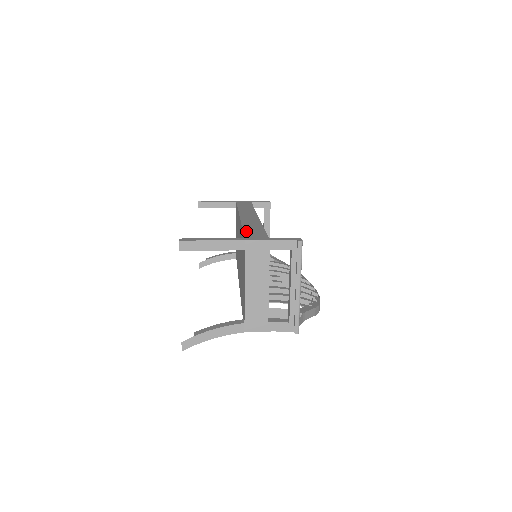
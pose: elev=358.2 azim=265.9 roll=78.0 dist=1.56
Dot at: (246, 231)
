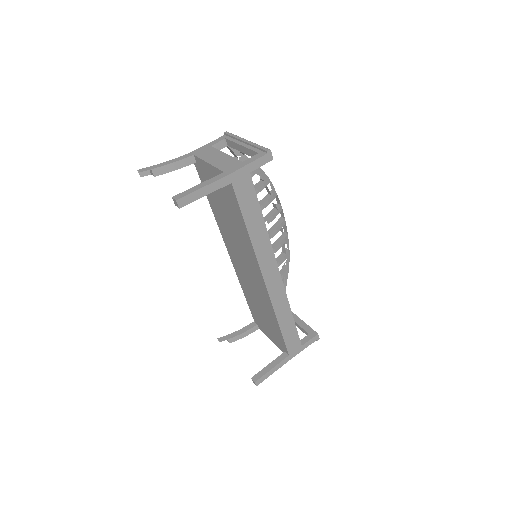
Dot at: (286, 339)
